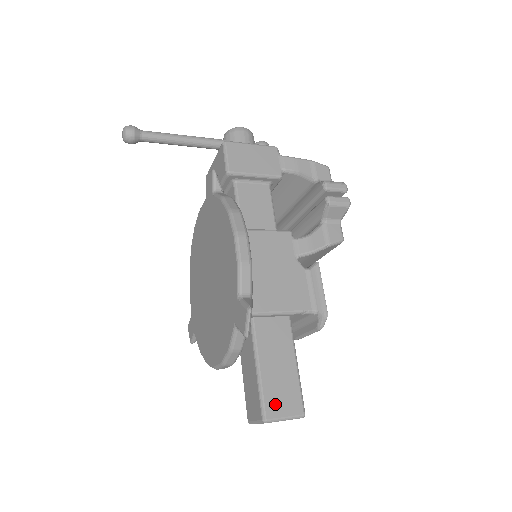
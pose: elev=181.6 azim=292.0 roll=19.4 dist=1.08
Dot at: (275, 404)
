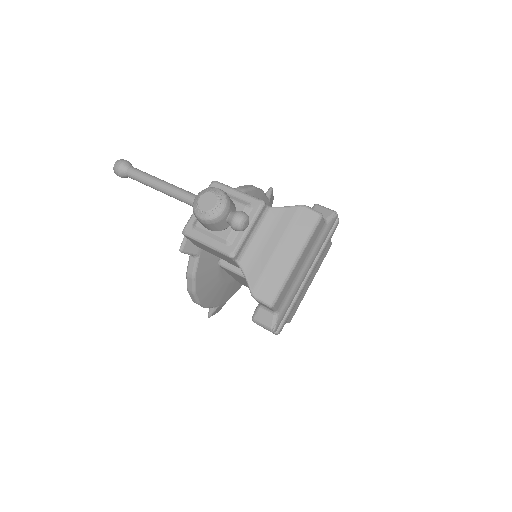
Dot at: occluded
